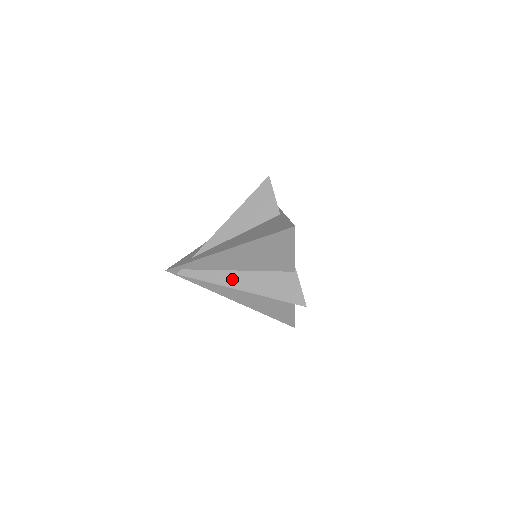
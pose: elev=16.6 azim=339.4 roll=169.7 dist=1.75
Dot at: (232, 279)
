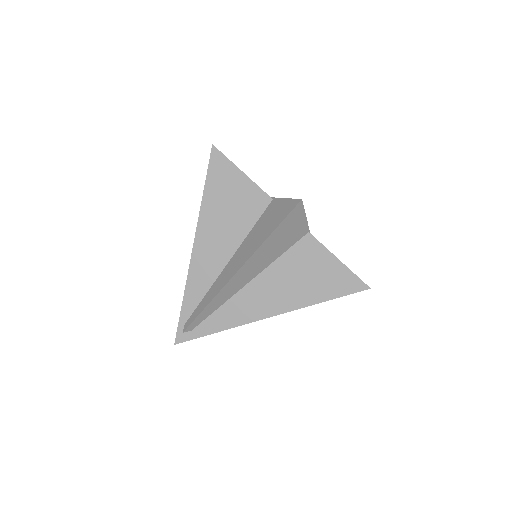
Dot at: (228, 273)
